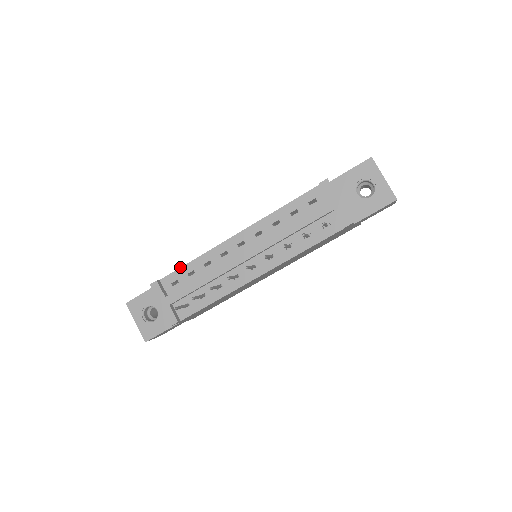
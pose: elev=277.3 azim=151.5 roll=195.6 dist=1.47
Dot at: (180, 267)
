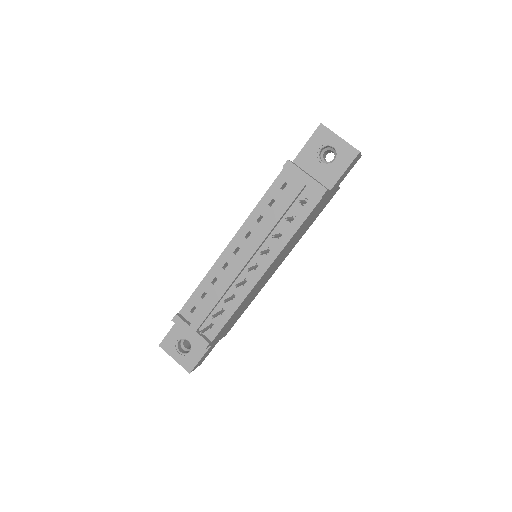
Dot at: (192, 294)
